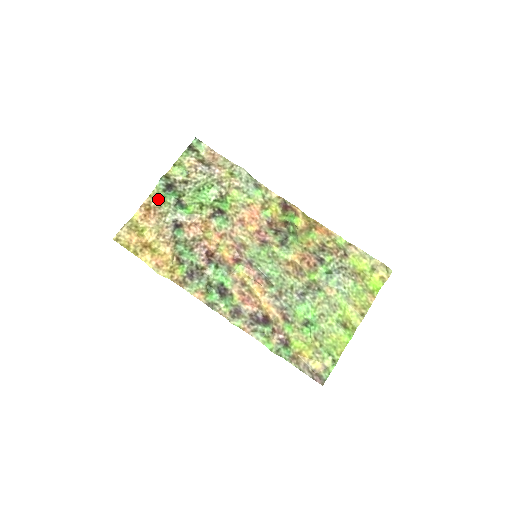
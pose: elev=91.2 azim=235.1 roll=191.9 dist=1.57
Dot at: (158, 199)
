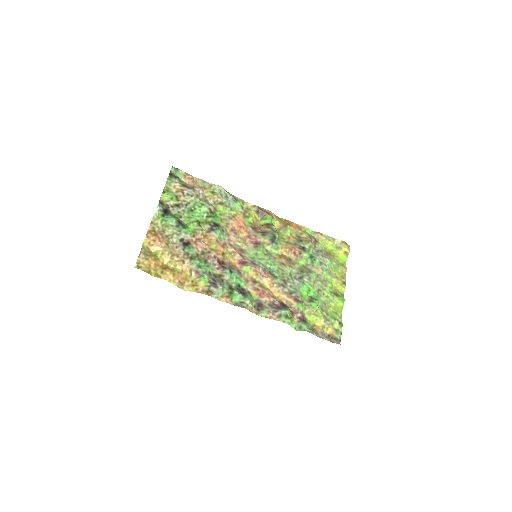
Dot at: (160, 224)
